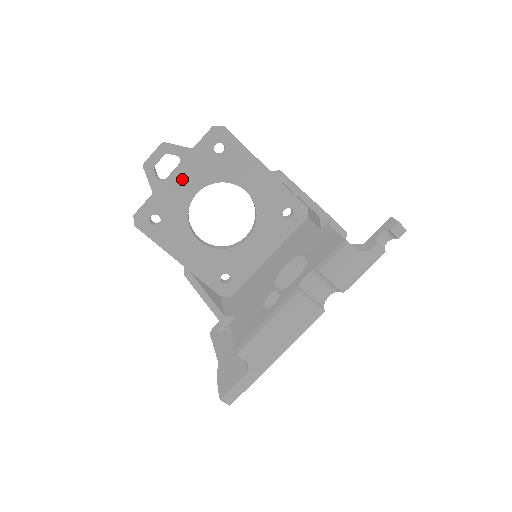
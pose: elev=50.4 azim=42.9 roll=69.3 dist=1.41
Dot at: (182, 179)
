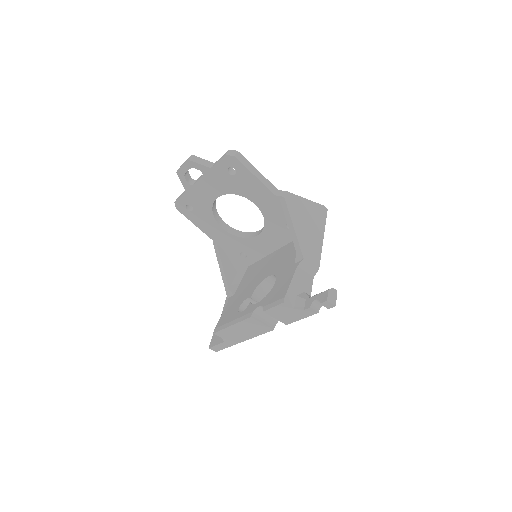
Dot at: (205, 186)
